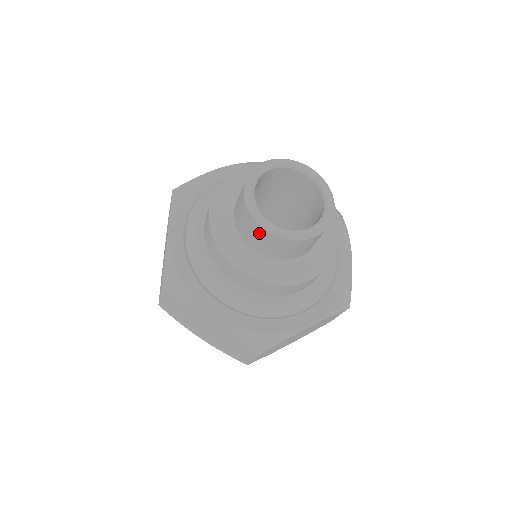
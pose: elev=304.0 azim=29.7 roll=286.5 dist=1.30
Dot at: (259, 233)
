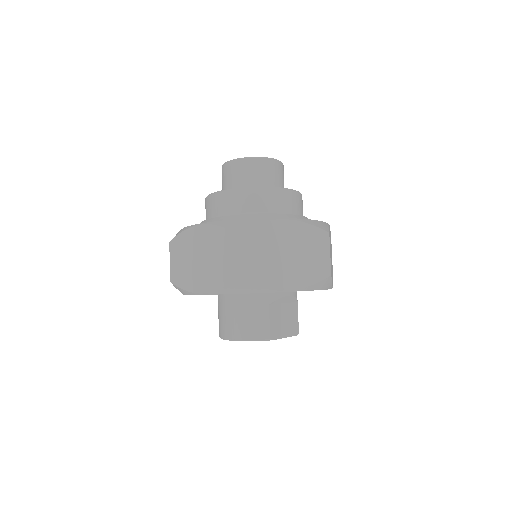
Dot at: (229, 170)
